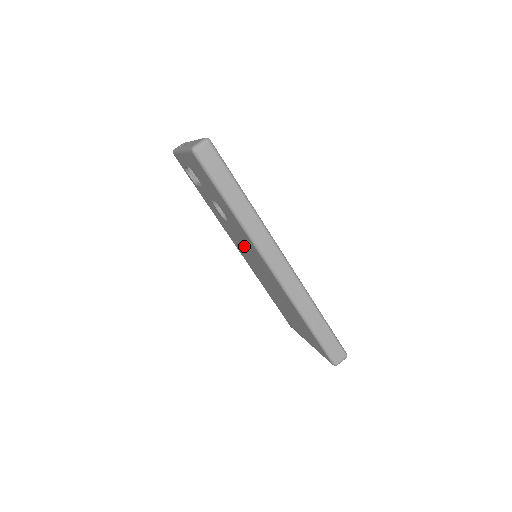
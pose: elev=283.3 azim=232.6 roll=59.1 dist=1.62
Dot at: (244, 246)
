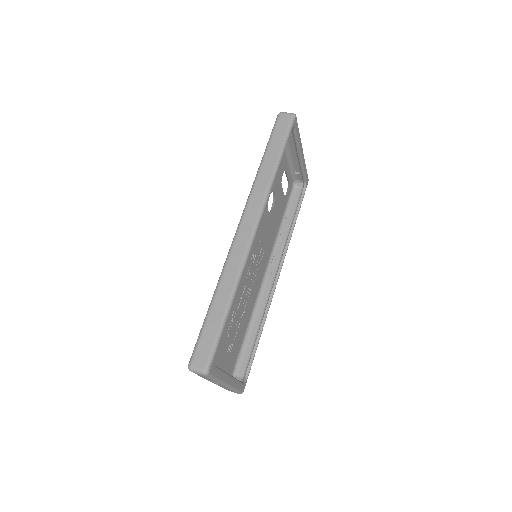
Dot at: occluded
